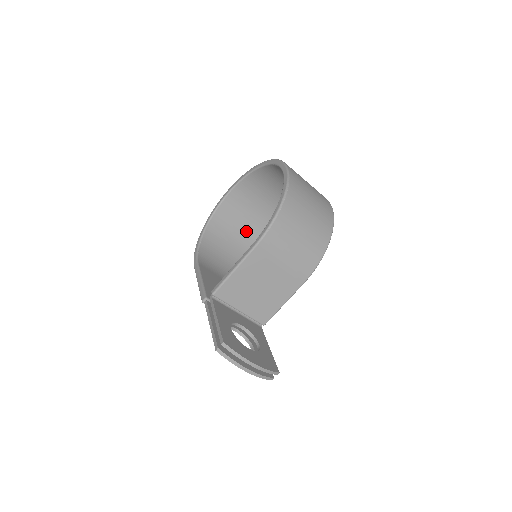
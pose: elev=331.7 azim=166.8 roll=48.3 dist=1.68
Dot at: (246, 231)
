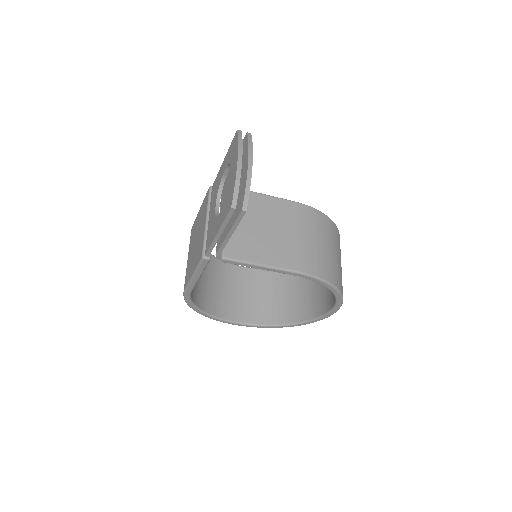
Dot at: (225, 303)
